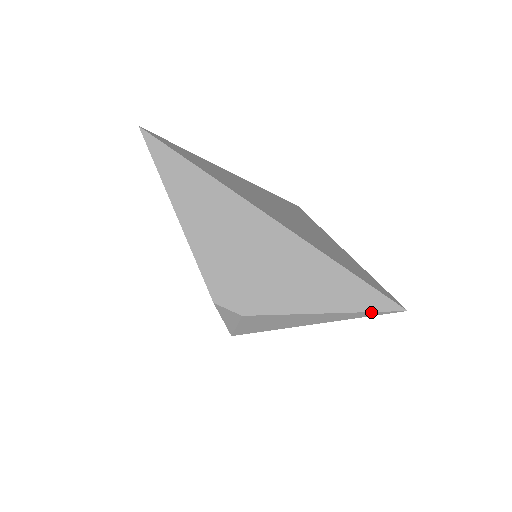
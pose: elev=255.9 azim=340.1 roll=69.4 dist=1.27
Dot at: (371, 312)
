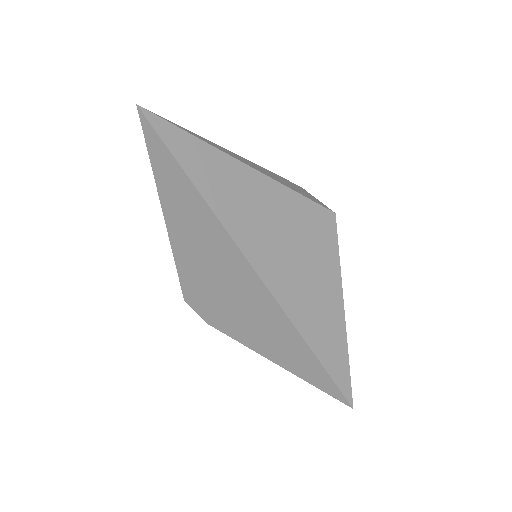
Dot at: (320, 389)
